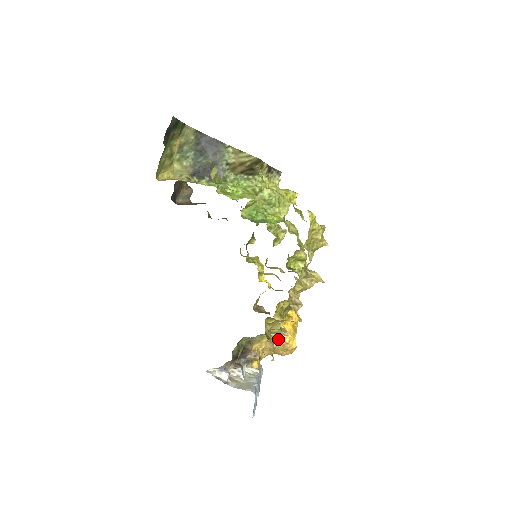
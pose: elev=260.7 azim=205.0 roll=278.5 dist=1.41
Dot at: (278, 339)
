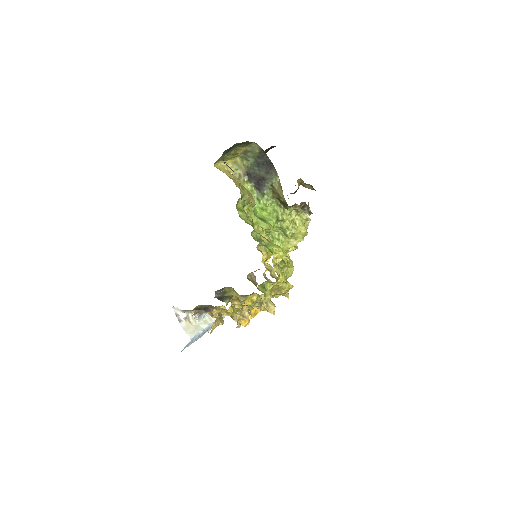
Dot at: occluded
